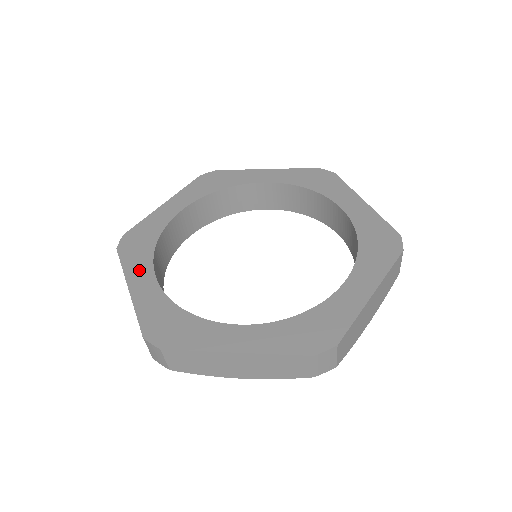
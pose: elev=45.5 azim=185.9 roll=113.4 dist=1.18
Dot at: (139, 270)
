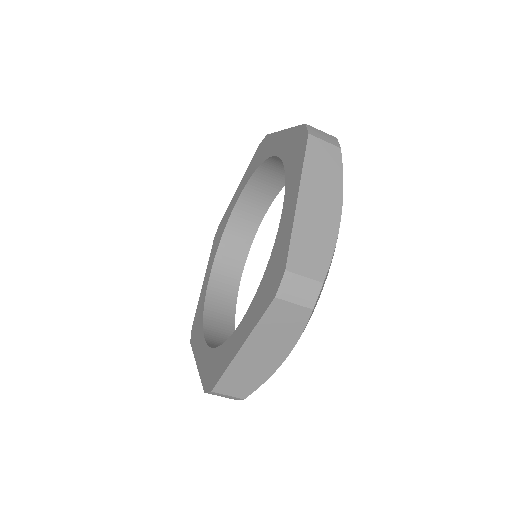
Dot at: (210, 265)
